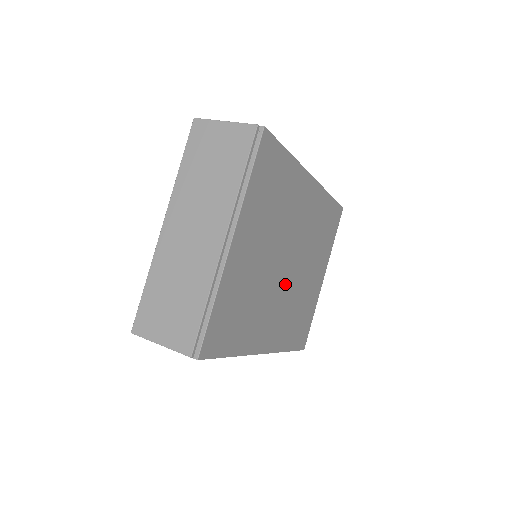
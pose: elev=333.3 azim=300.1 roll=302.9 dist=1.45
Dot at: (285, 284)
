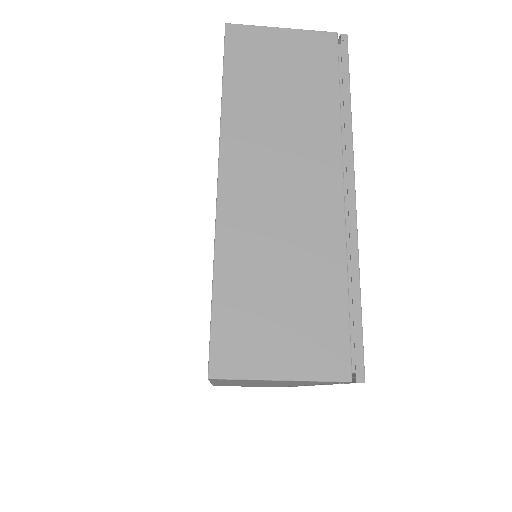
Dot at: occluded
